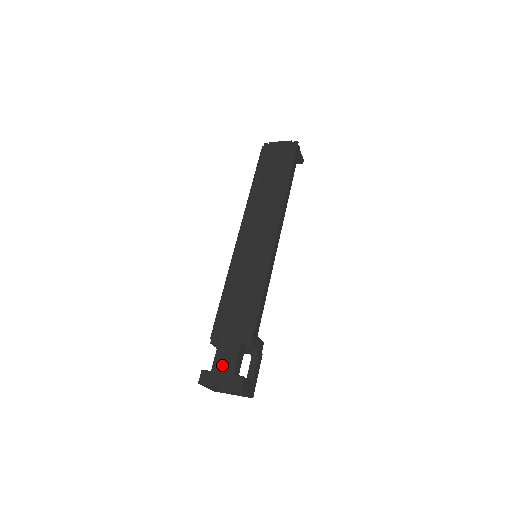
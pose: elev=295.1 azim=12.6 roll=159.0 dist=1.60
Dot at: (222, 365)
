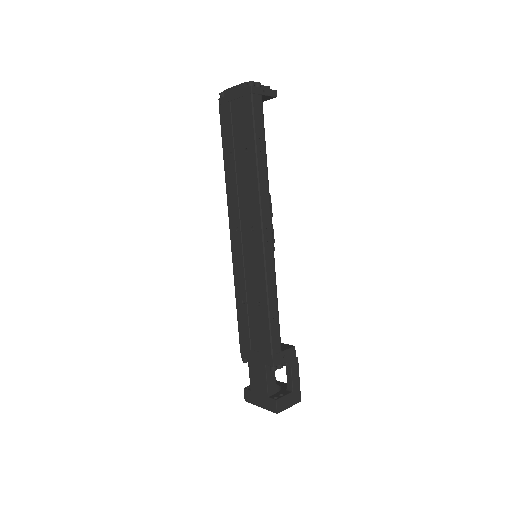
Dot at: (257, 386)
